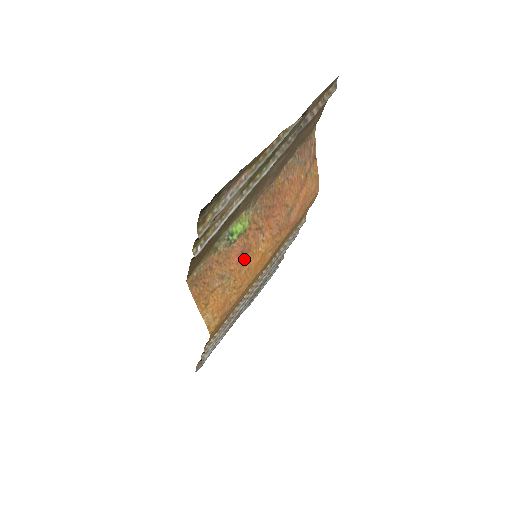
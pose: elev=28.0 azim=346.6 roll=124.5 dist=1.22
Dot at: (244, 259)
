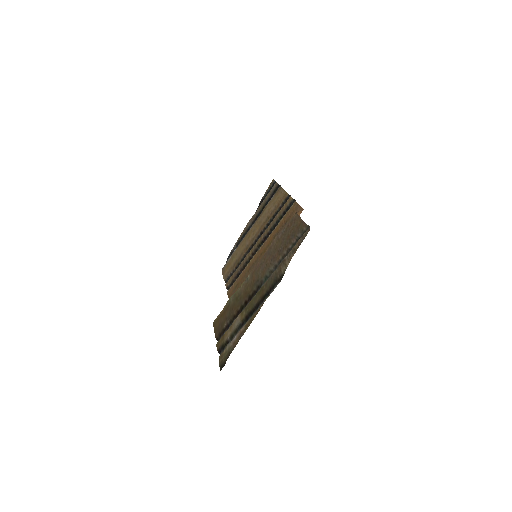
Dot at: occluded
